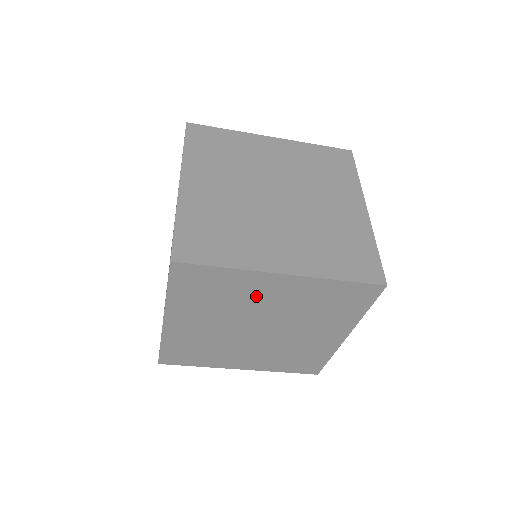
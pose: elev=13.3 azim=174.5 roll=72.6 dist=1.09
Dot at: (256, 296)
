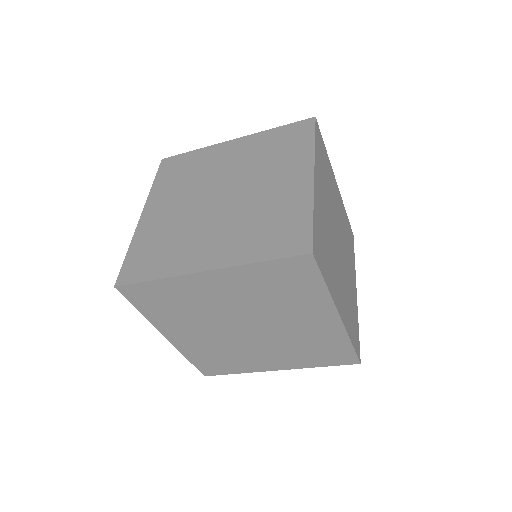
Dot at: (207, 298)
